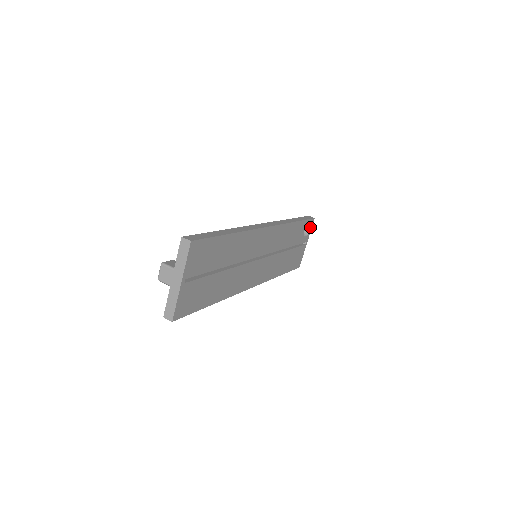
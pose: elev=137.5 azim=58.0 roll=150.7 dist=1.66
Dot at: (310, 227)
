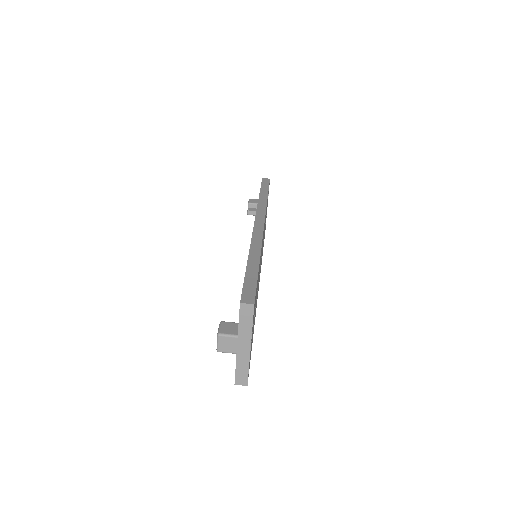
Dot at: occluded
